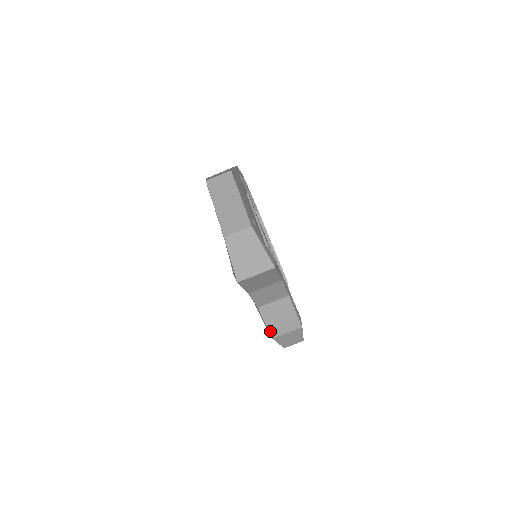
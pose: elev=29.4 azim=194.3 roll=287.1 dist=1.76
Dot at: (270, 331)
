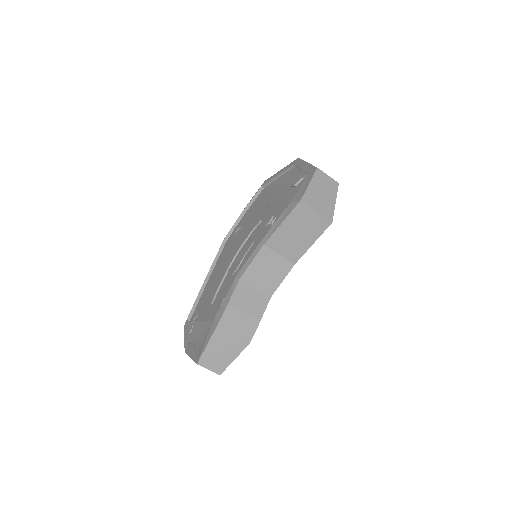
Dot at: (224, 314)
